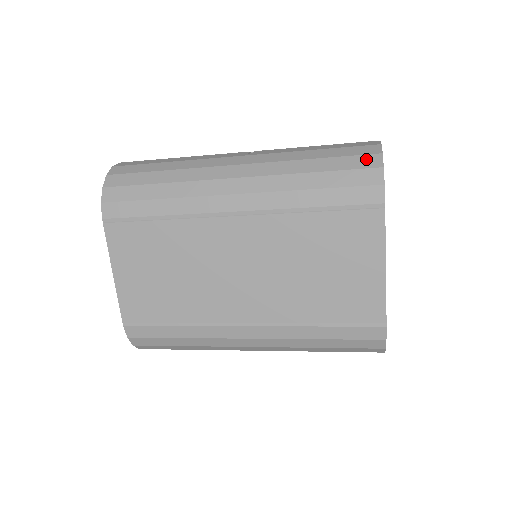
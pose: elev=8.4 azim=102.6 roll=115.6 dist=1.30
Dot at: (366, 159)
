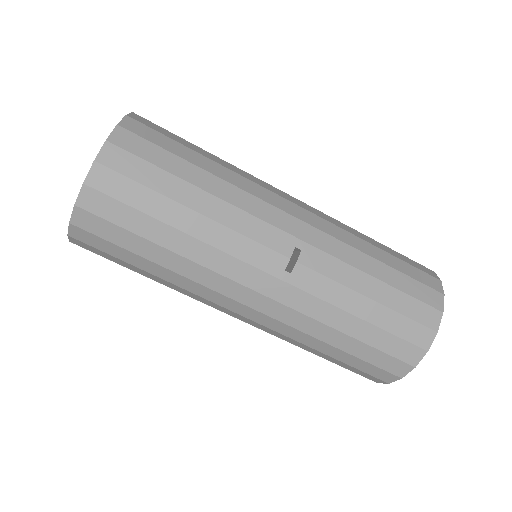
Dot at: occluded
